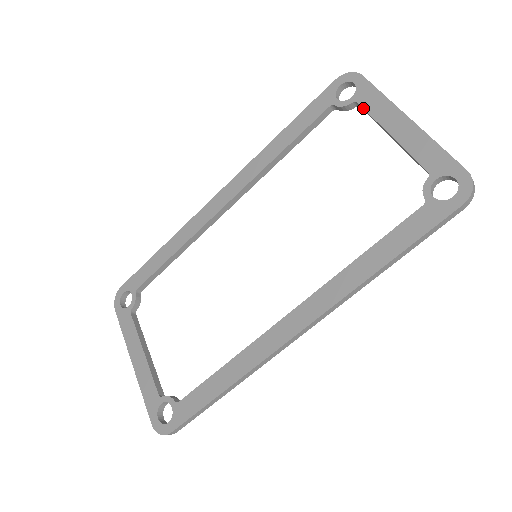
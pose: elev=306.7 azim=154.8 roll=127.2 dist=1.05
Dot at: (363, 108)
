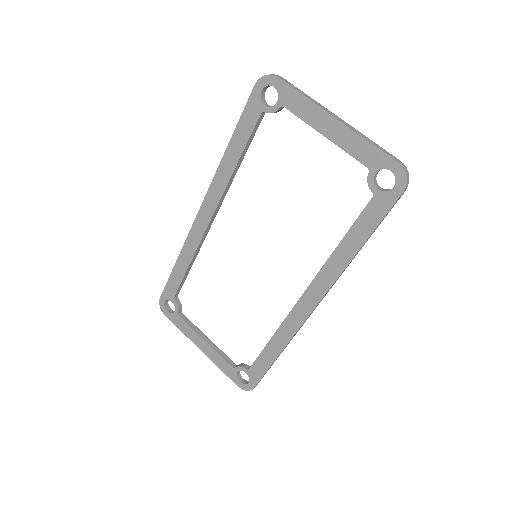
Dot at: occluded
